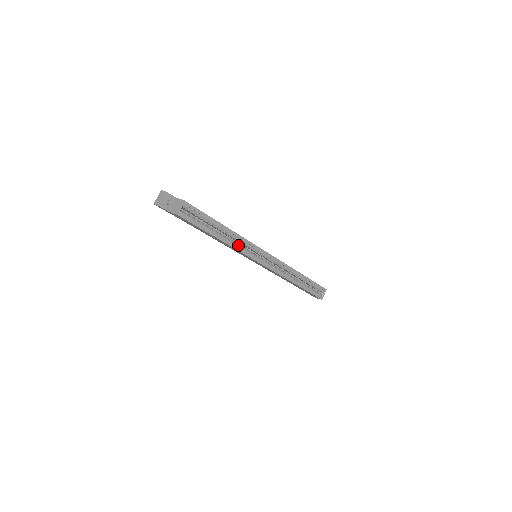
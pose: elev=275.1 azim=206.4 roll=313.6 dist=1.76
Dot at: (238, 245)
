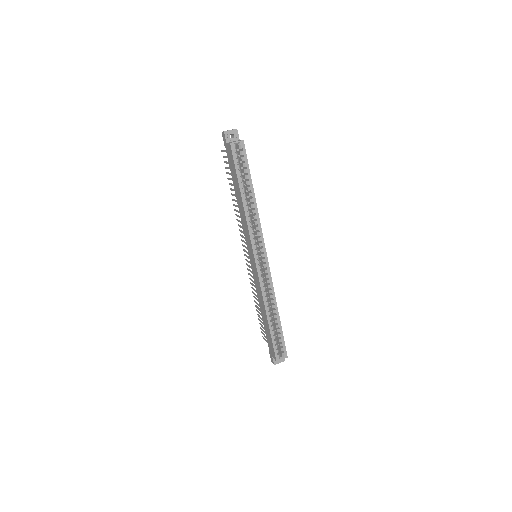
Dot at: (251, 222)
